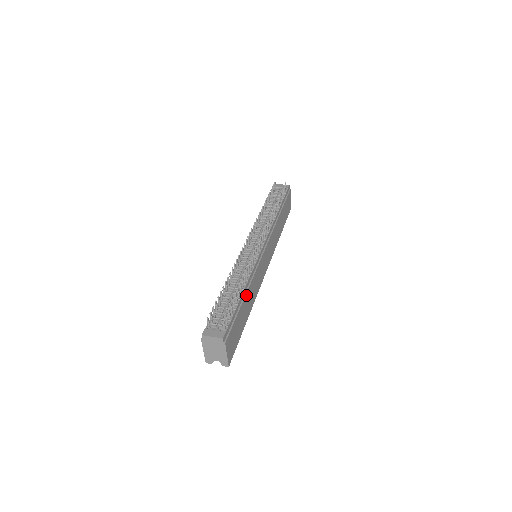
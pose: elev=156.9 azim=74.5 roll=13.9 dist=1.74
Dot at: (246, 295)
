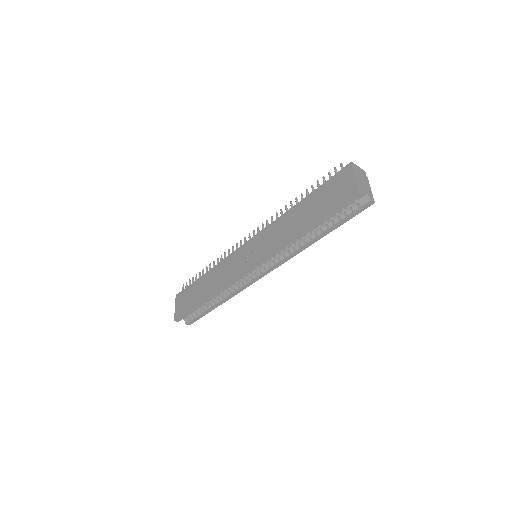
Dot at: occluded
